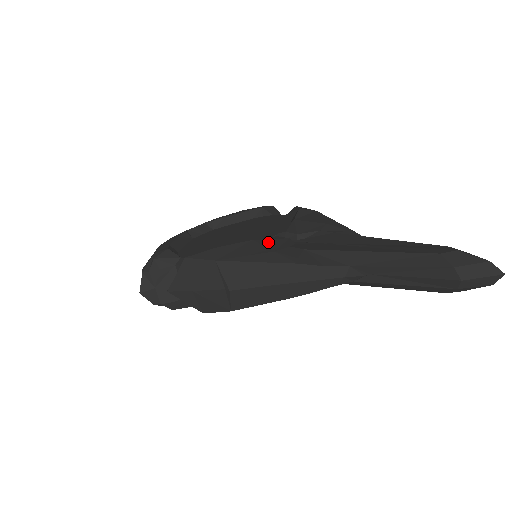
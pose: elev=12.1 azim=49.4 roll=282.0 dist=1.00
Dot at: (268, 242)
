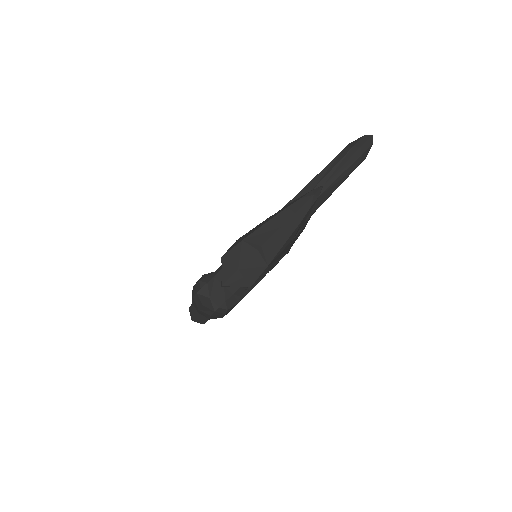
Dot at: occluded
